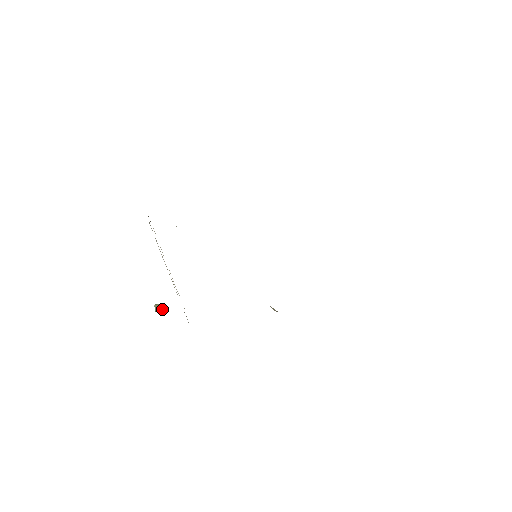
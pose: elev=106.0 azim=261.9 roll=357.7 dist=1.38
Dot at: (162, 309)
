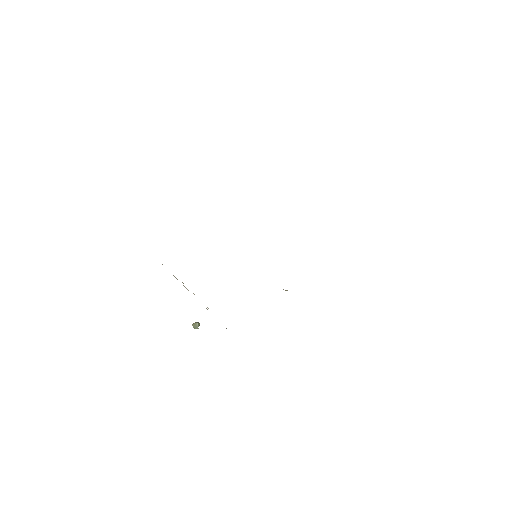
Dot at: (199, 325)
